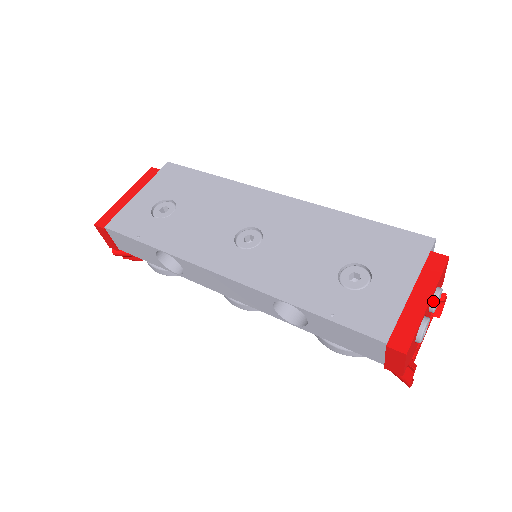
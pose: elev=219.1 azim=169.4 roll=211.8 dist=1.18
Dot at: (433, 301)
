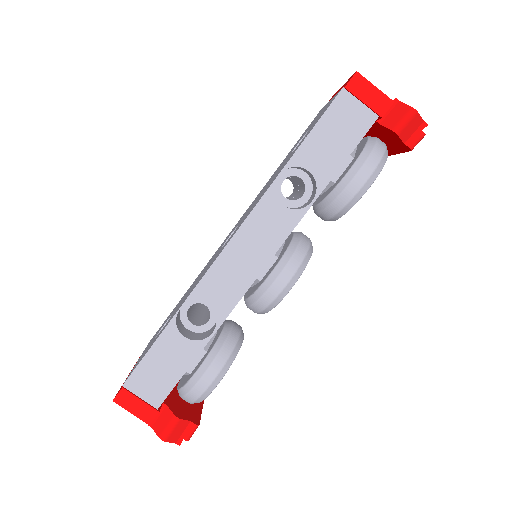
Dot at: occluded
